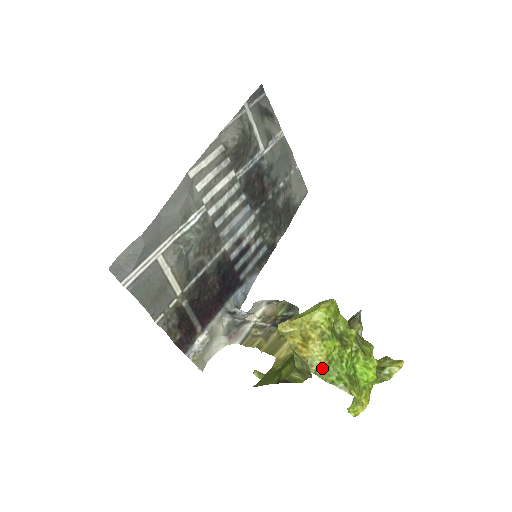
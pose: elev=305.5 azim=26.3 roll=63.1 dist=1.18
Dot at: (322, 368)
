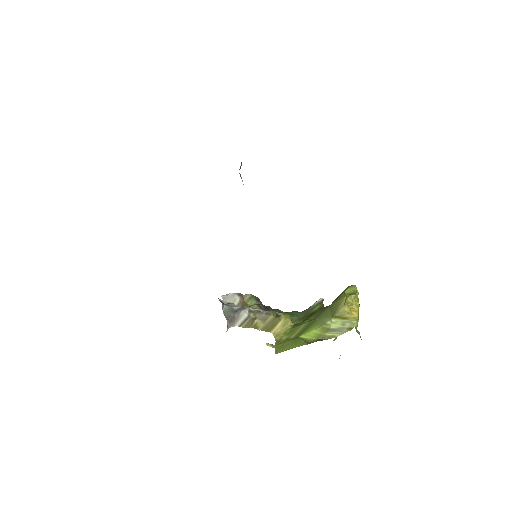
Dot at: (357, 324)
